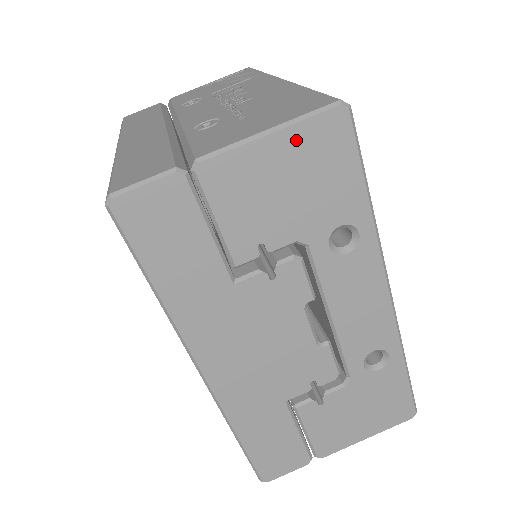
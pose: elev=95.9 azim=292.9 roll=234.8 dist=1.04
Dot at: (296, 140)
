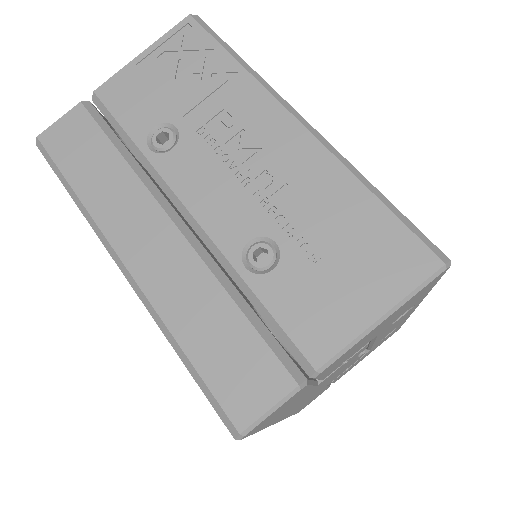
Dot at: (400, 308)
